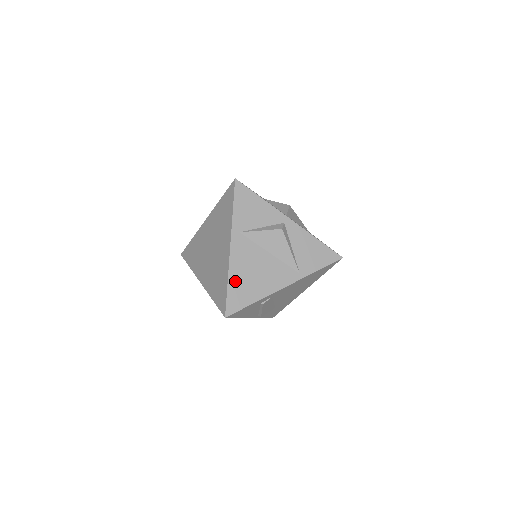
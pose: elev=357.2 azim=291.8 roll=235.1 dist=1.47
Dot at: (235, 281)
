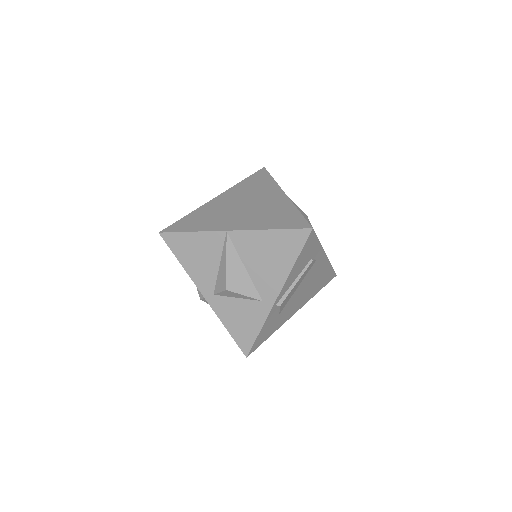
Dot at: occluded
